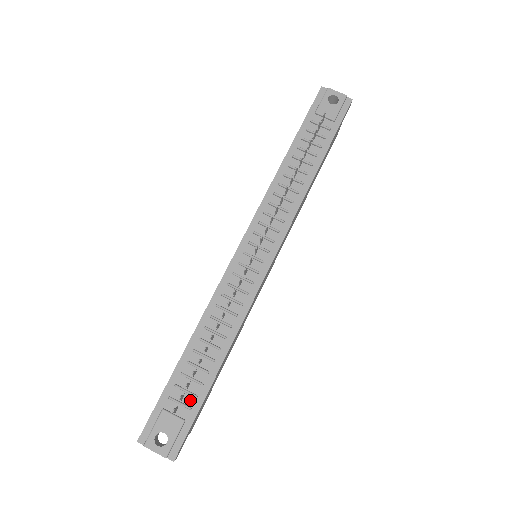
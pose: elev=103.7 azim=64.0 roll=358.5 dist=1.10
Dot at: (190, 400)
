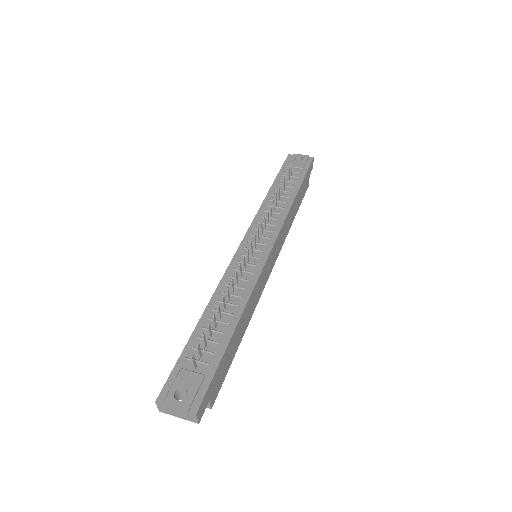
Dot at: (208, 358)
